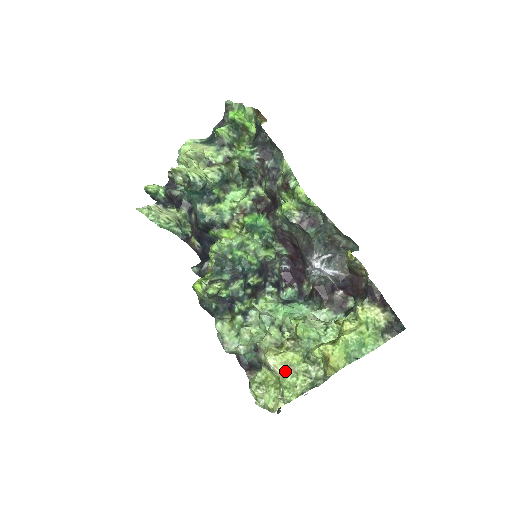
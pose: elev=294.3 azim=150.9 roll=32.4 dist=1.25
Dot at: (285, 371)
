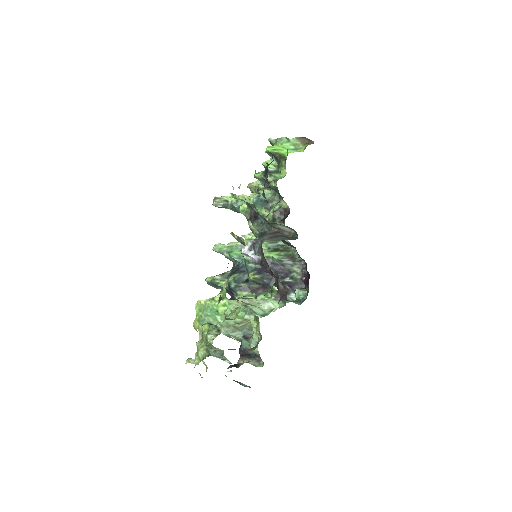
Dot at: (201, 338)
